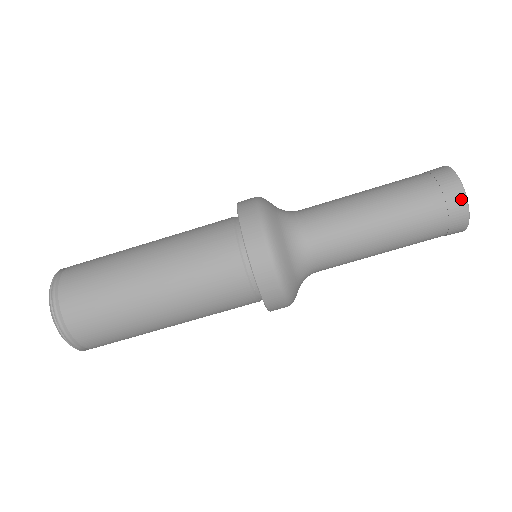
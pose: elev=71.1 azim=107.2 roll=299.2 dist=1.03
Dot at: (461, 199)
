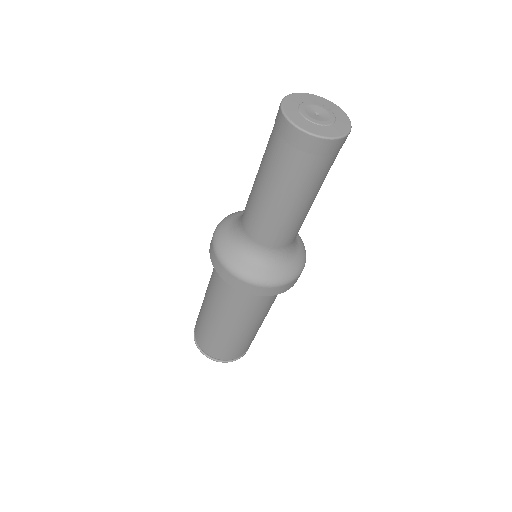
Dot at: (298, 134)
